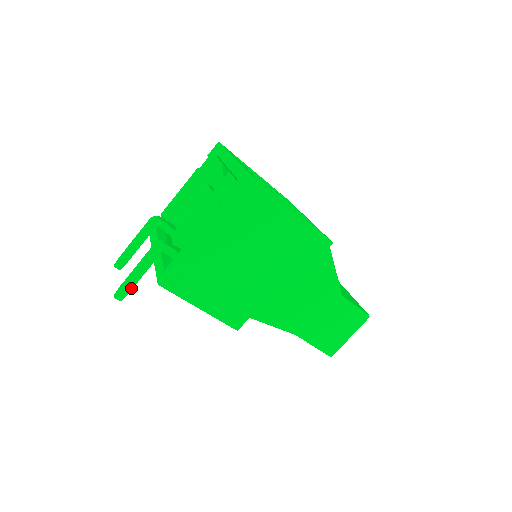
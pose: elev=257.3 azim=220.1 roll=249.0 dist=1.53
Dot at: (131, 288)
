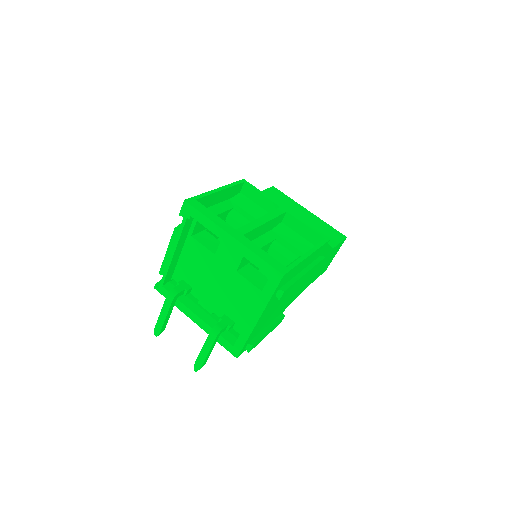
Dot at: (206, 361)
